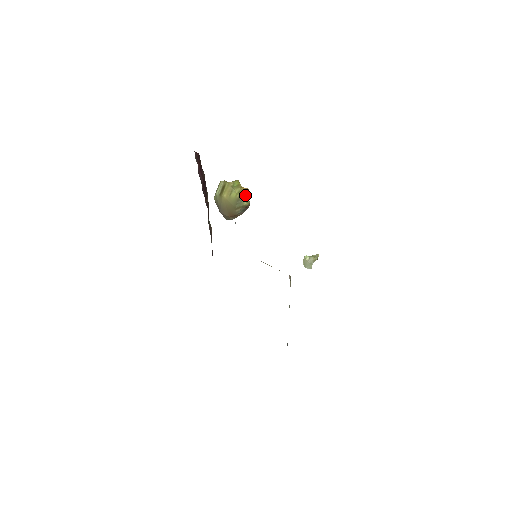
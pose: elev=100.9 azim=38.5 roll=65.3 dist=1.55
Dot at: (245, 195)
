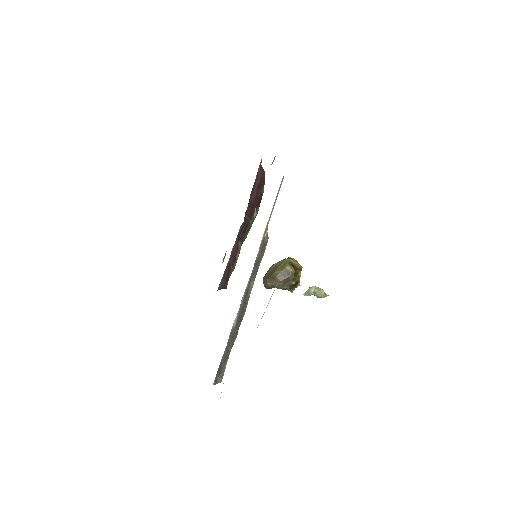
Dot at: (294, 265)
